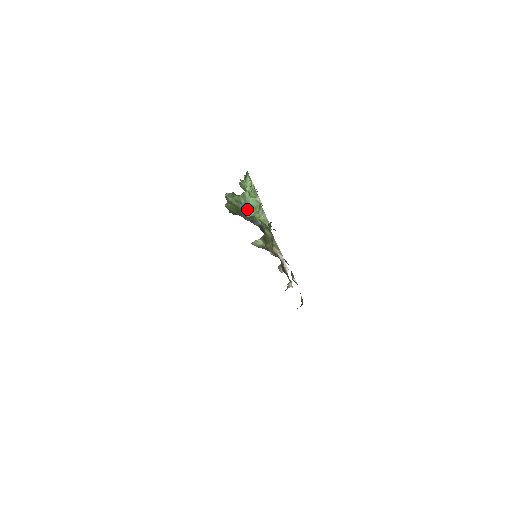
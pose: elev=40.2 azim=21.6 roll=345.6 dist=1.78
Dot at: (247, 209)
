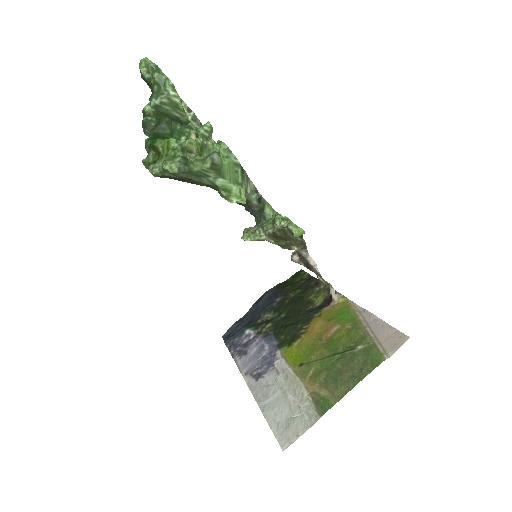
Dot at: (224, 187)
